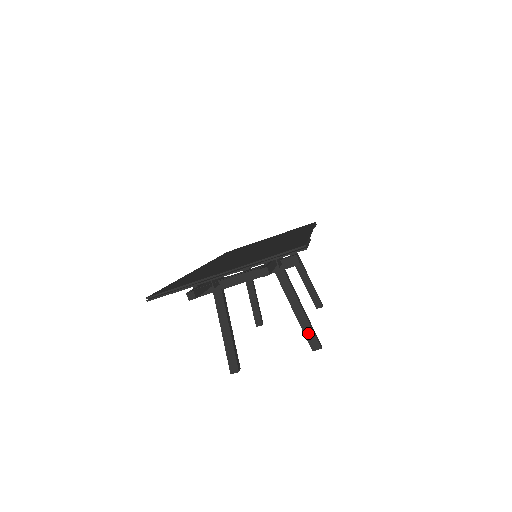
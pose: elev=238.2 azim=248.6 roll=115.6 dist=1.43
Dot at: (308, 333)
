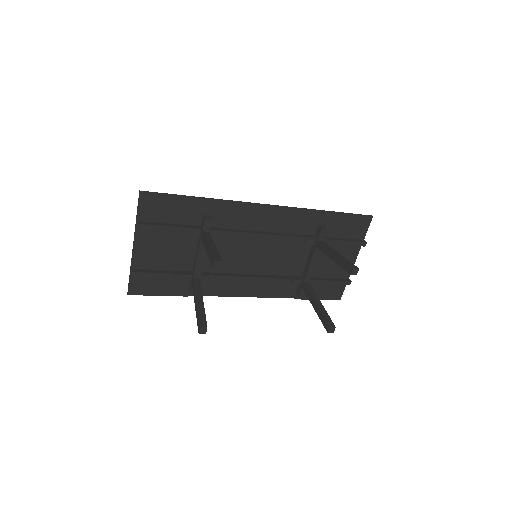
Dot at: (211, 258)
